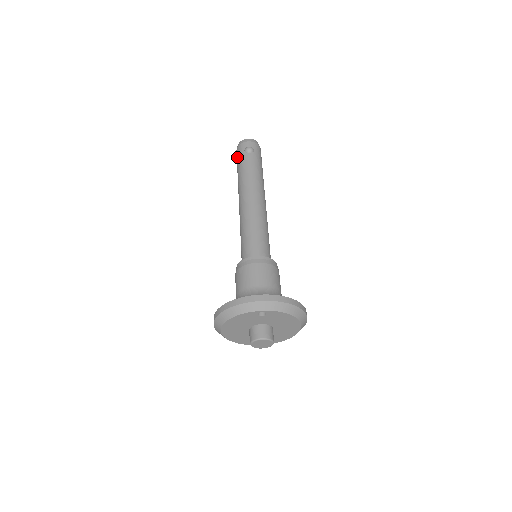
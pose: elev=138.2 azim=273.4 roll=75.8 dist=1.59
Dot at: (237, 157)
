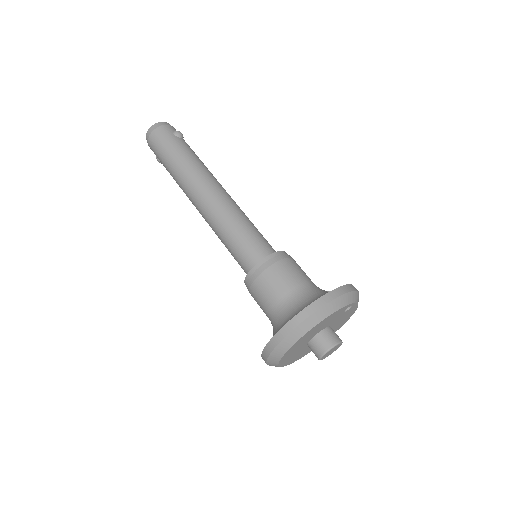
Dot at: (162, 140)
